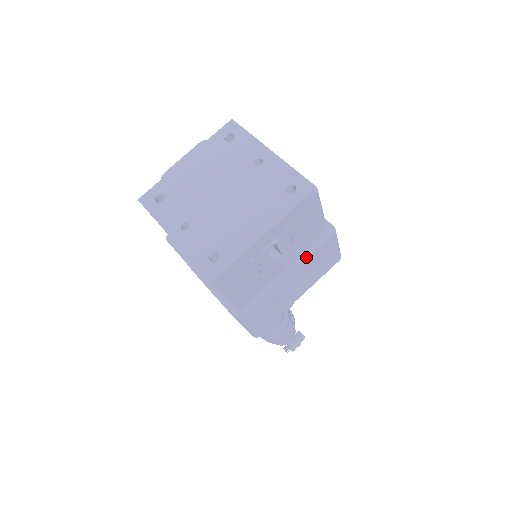
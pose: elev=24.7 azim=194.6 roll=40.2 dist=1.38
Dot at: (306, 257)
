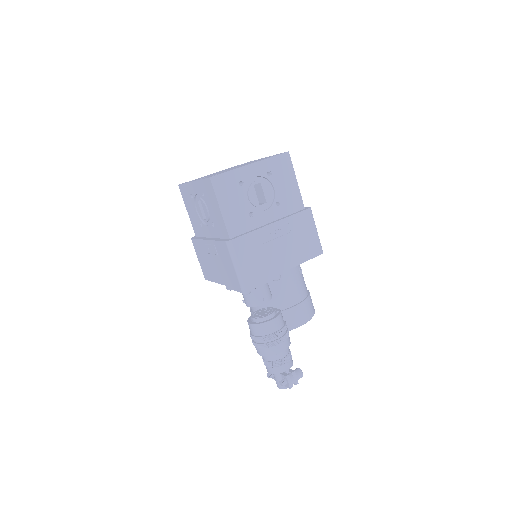
Dot at: (287, 217)
